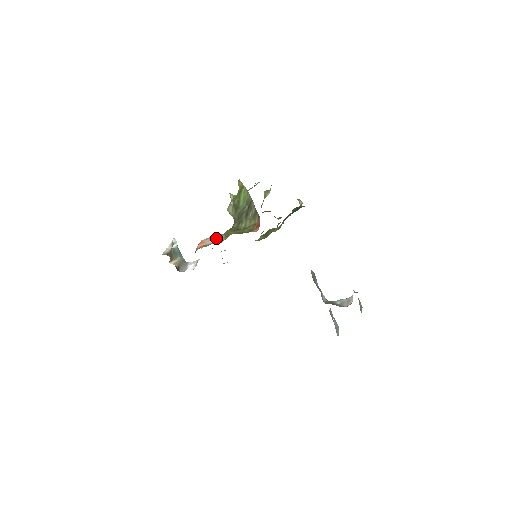
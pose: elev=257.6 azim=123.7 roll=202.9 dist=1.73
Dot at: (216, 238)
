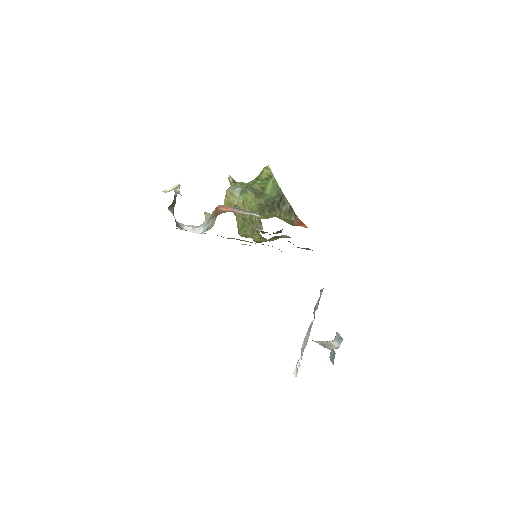
Dot at: (246, 211)
